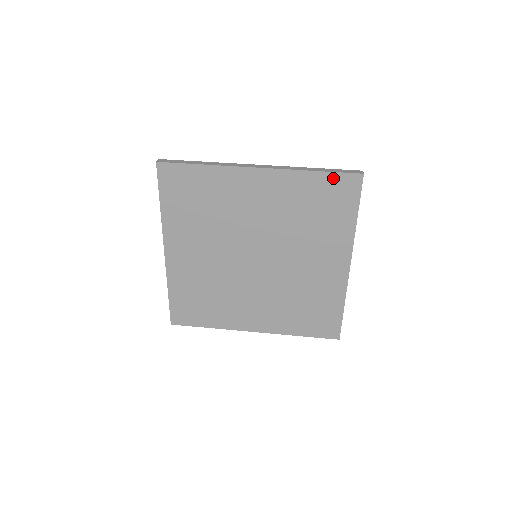
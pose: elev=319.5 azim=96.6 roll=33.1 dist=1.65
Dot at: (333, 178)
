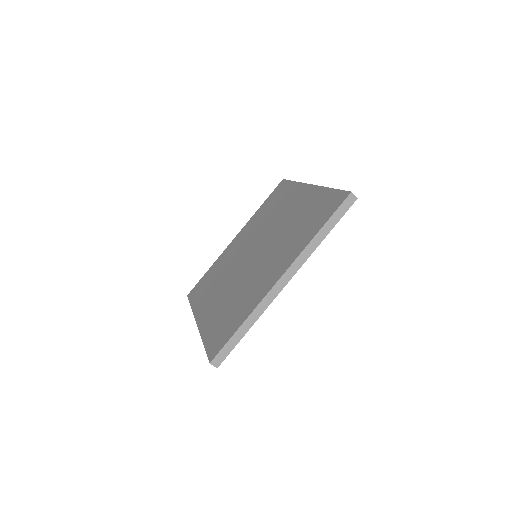
Dot at: occluded
